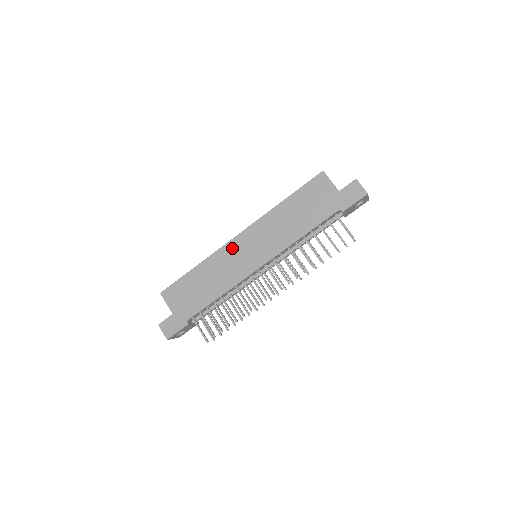
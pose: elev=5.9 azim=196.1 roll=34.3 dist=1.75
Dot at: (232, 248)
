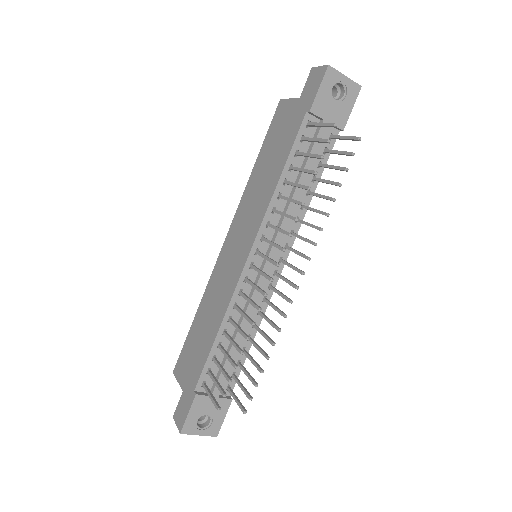
Dot at: (221, 261)
